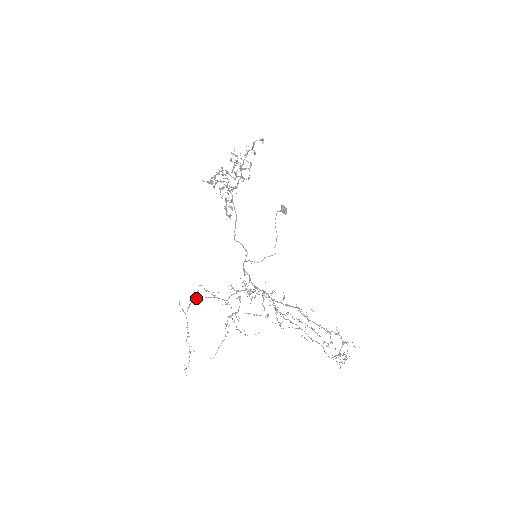
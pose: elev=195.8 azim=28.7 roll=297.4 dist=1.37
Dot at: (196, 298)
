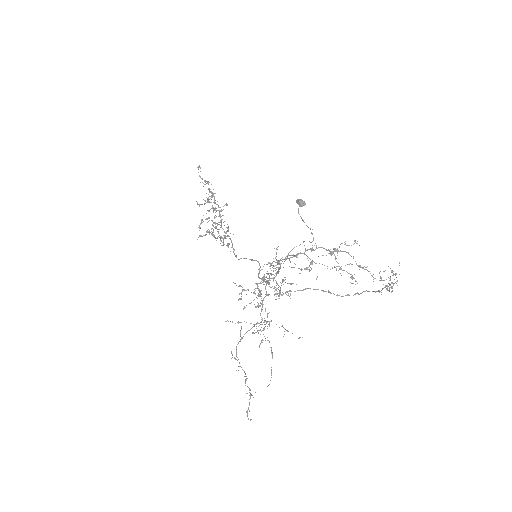
Dot at: (241, 338)
